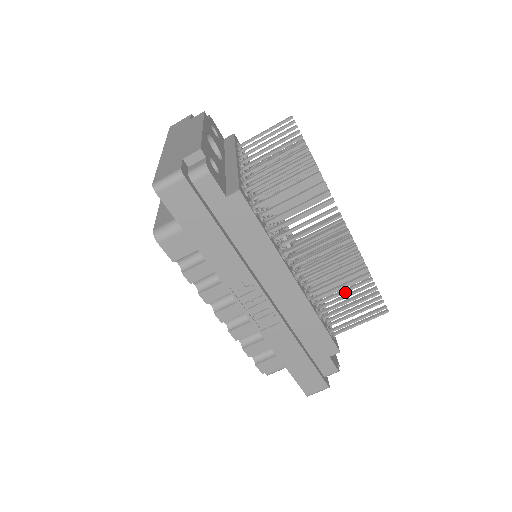
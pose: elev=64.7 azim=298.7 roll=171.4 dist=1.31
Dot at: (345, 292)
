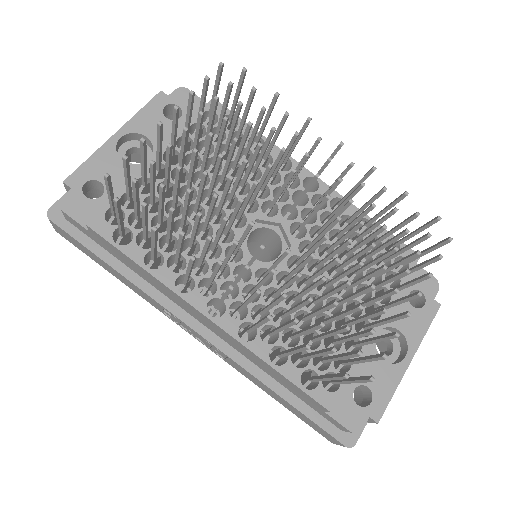
Dot at: (306, 333)
